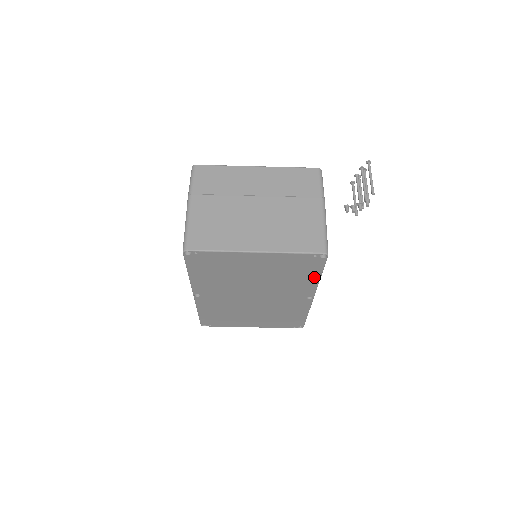
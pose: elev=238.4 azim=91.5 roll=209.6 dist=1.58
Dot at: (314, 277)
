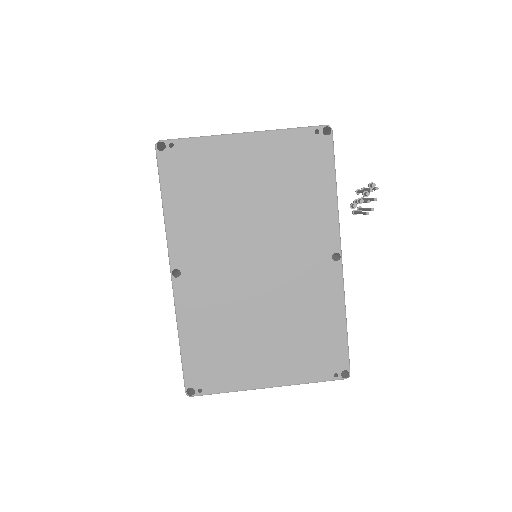
Dot at: (328, 191)
